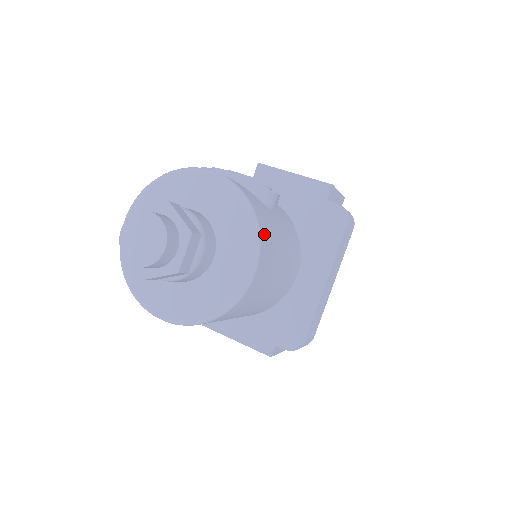
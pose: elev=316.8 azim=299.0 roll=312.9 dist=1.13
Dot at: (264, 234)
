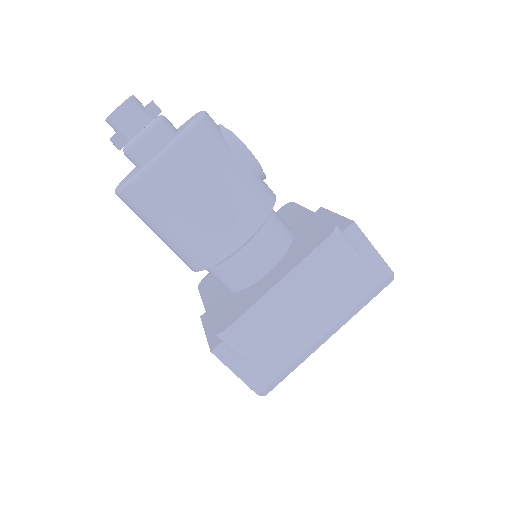
Dot at: (194, 143)
